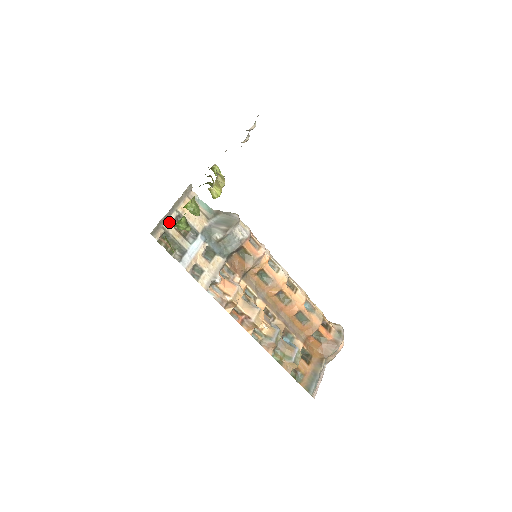
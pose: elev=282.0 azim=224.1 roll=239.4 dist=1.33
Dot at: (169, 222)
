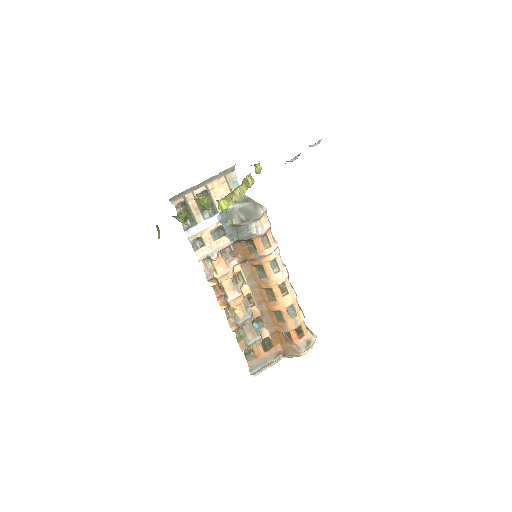
Dot at: (193, 194)
